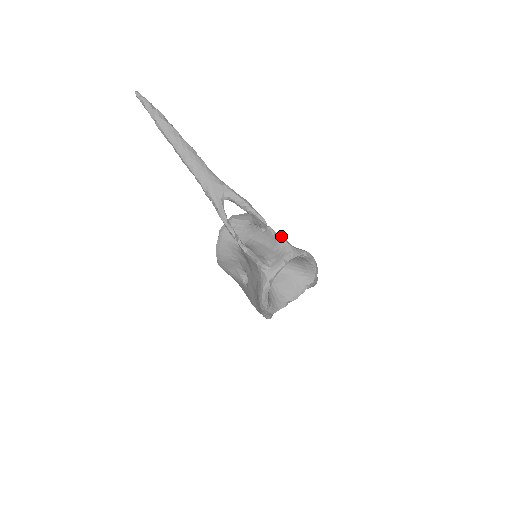
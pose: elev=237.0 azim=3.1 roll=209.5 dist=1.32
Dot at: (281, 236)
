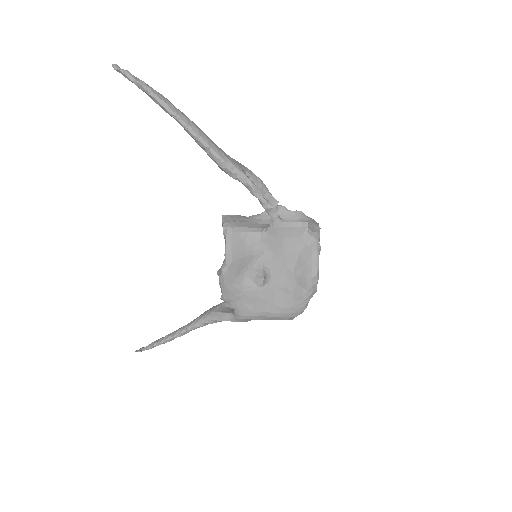
Dot at: (294, 211)
